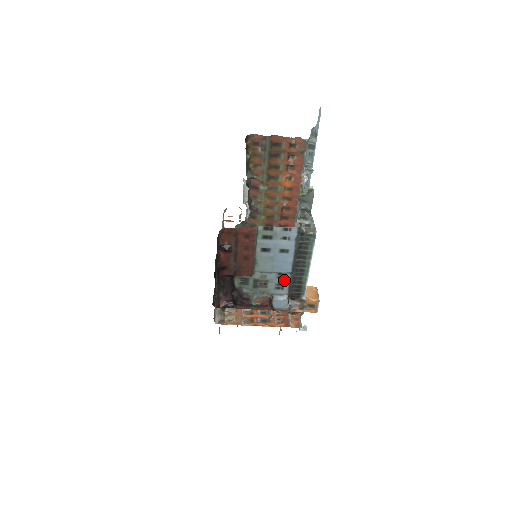
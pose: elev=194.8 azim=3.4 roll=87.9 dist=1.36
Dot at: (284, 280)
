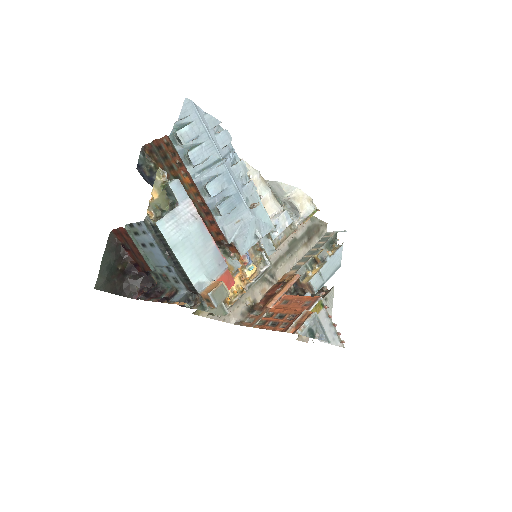
Dot at: (174, 273)
